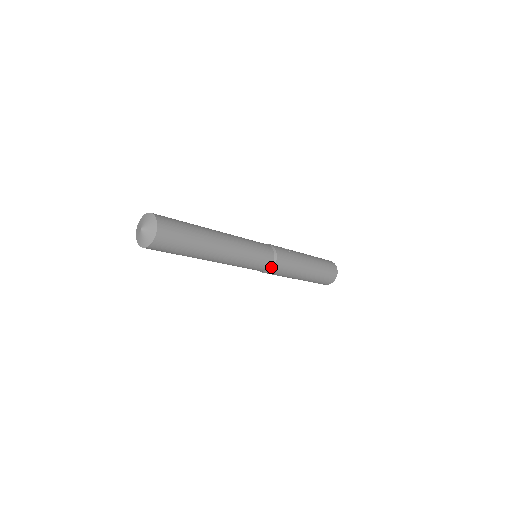
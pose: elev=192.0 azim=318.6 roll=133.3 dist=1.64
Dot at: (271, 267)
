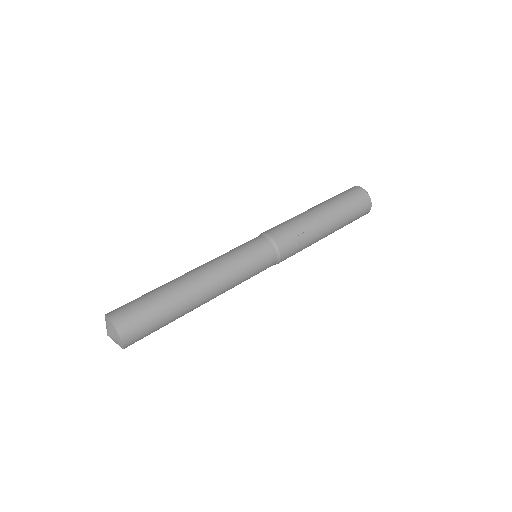
Dot at: occluded
